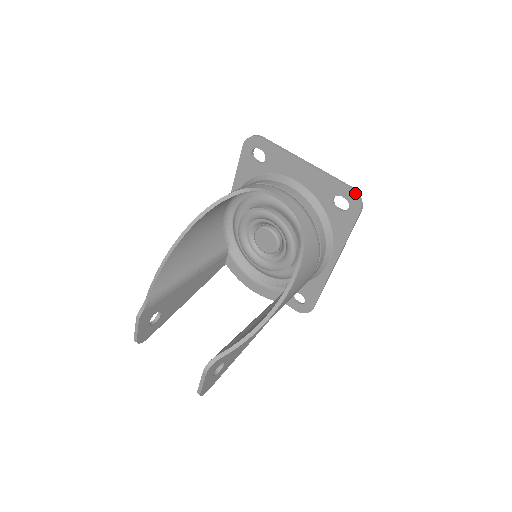
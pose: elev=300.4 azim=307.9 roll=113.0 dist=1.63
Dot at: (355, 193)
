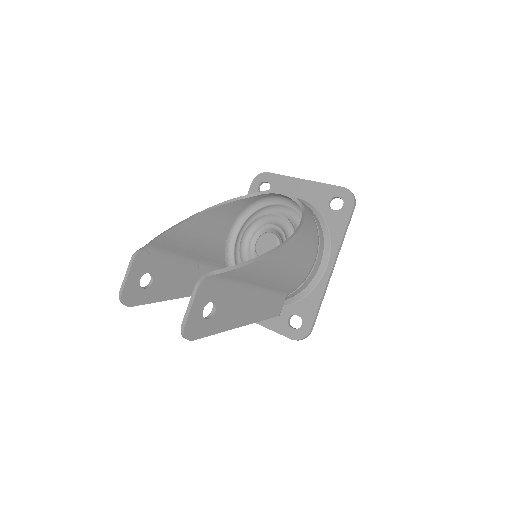
Dot at: (348, 190)
